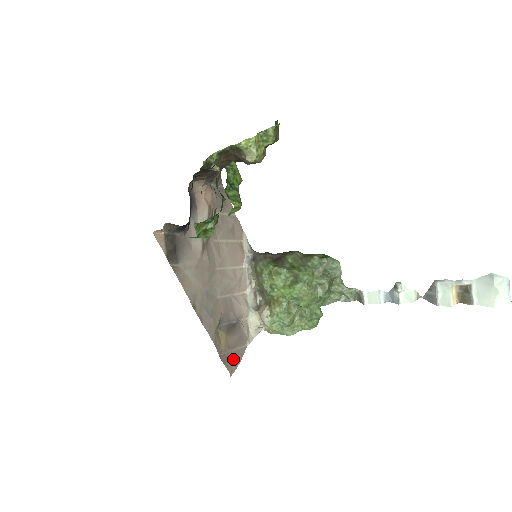
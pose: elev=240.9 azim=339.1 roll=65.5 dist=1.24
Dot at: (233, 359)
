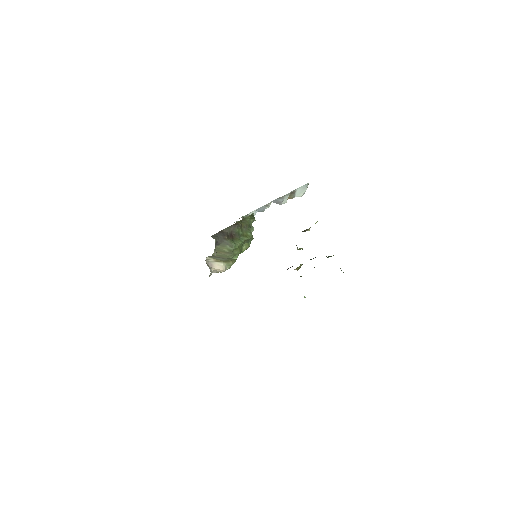
Dot at: occluded
